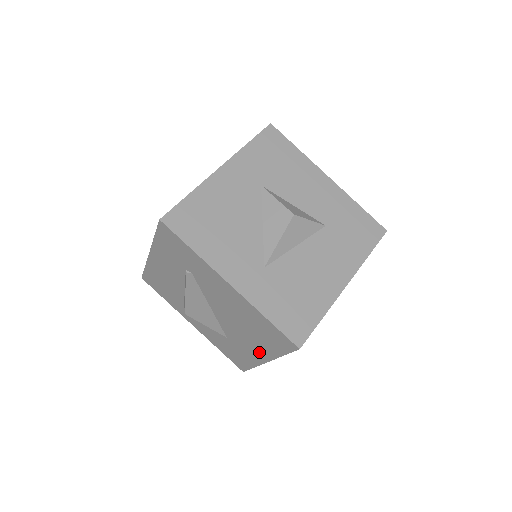
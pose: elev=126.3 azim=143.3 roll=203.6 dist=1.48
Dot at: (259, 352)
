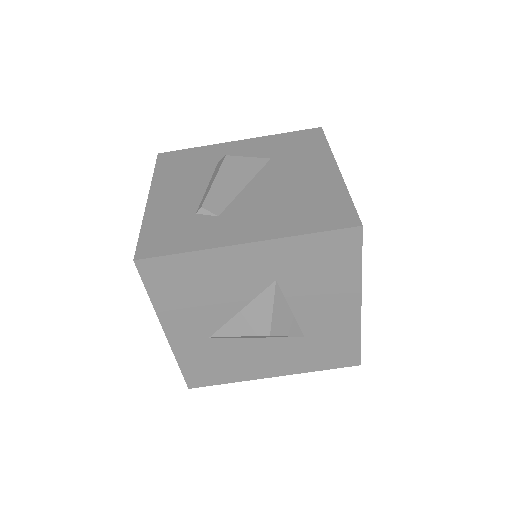
Dot at: occluded
